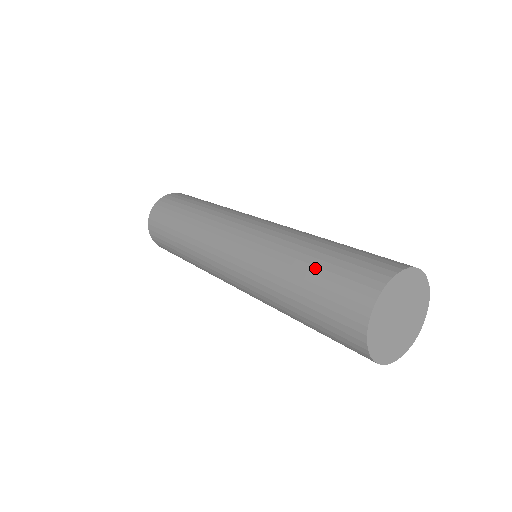
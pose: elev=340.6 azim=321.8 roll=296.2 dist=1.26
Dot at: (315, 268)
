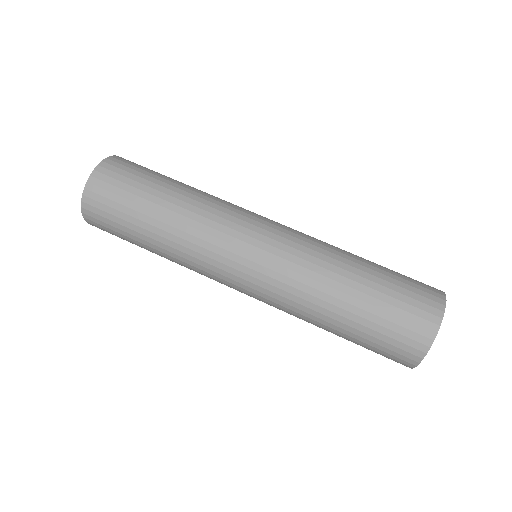
Dot at: (350, 338)
